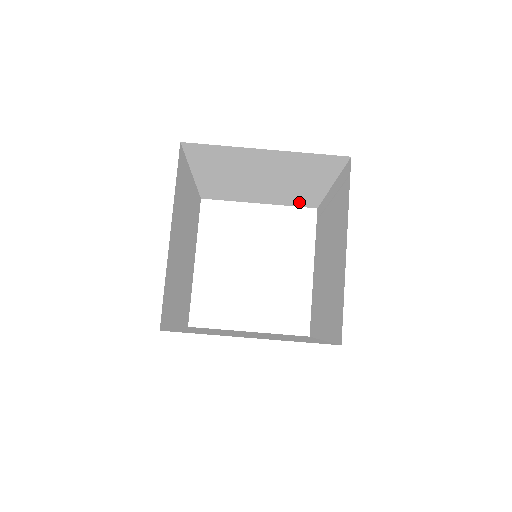
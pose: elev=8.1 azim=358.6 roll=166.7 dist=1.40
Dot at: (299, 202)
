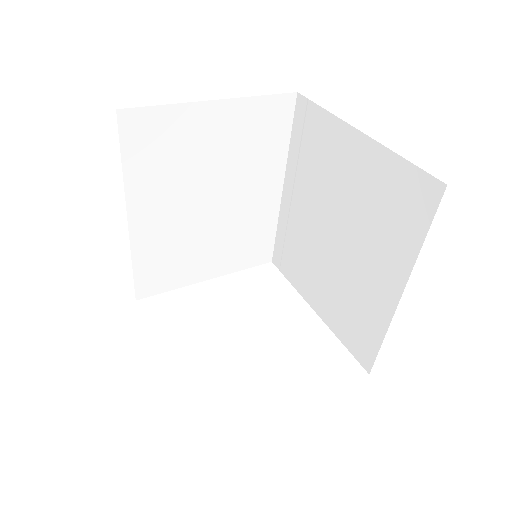
Dot at: (252, 252)
